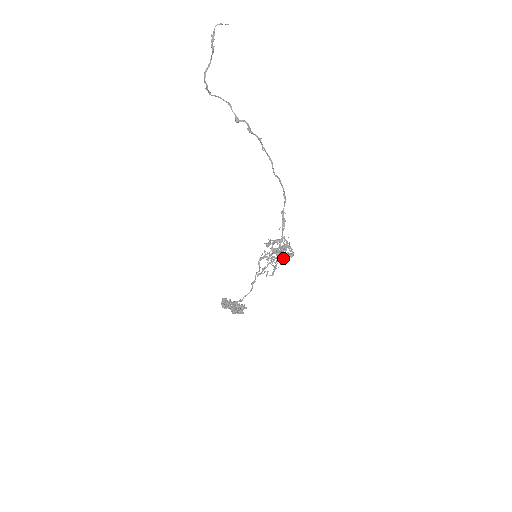
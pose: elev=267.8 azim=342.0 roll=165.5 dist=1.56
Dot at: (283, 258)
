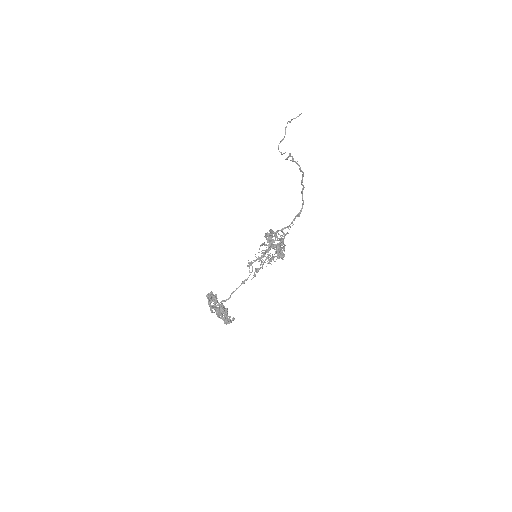
Dot at: (262, 244)
